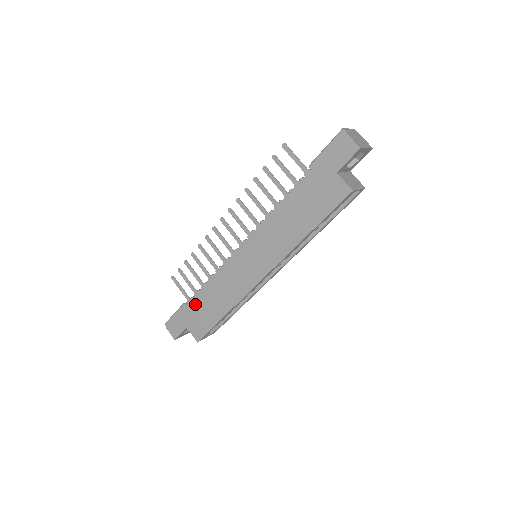
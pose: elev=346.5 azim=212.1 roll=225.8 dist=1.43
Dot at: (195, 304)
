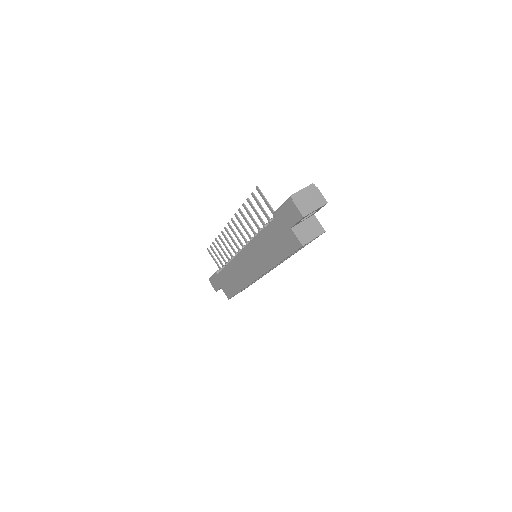
Dot at: (222, 275)
